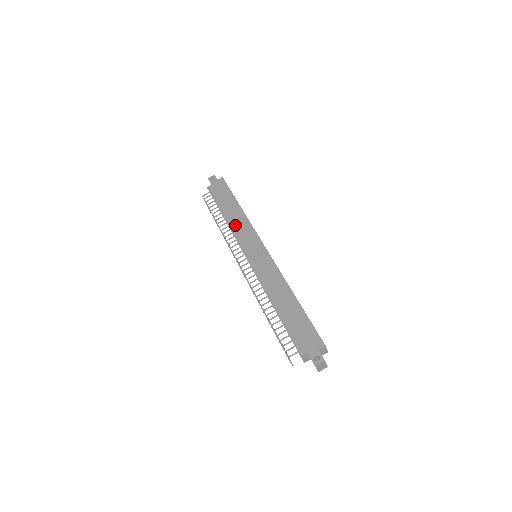
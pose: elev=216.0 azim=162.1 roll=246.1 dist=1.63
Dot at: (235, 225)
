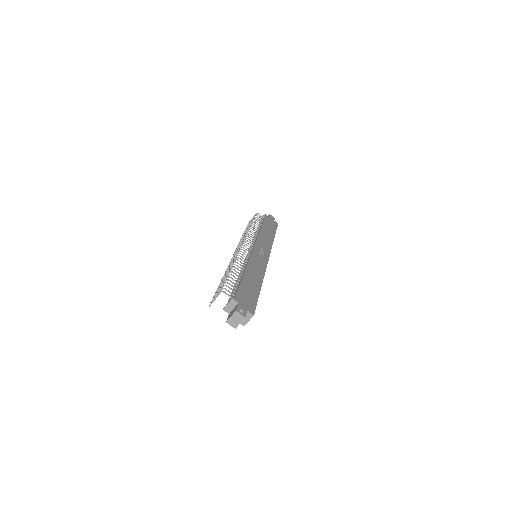
Dot at: (263, 236)
